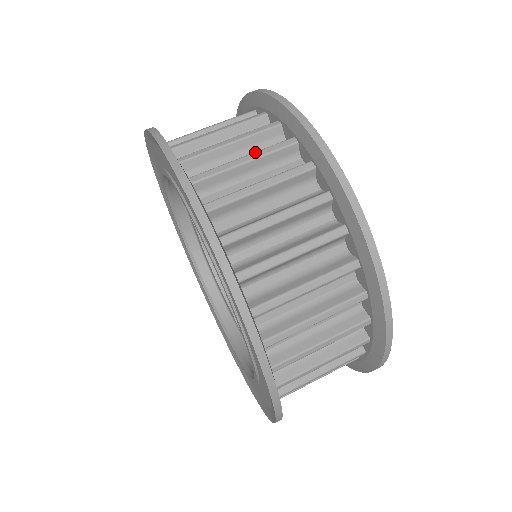
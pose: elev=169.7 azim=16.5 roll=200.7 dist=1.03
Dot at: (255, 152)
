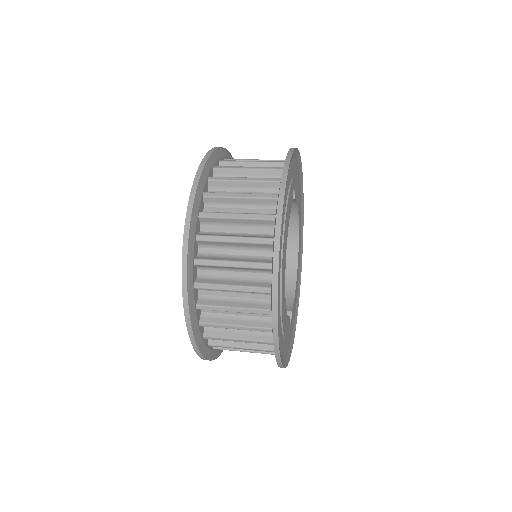
Dot at: (261, 161)
